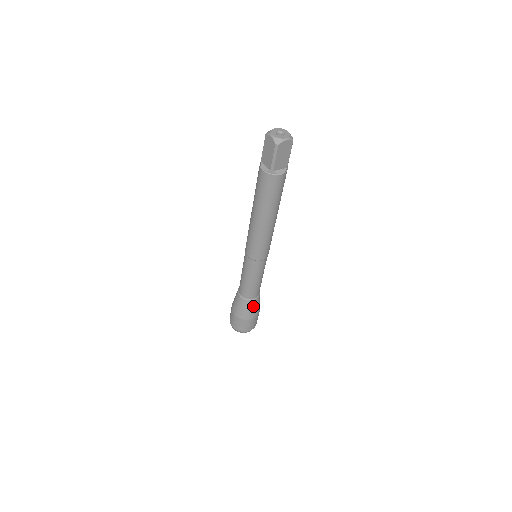
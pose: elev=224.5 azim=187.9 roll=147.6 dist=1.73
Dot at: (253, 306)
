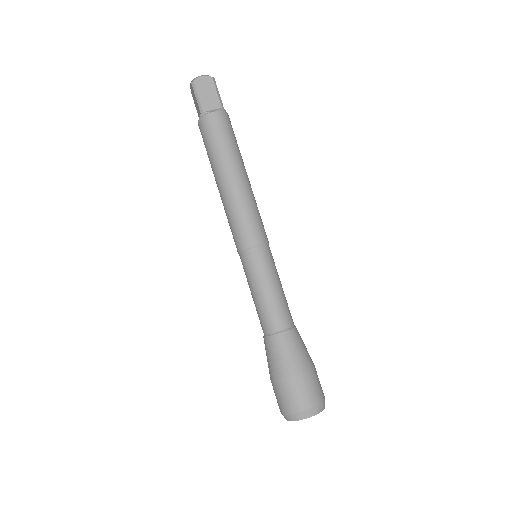
Dot at: (286, 346)
